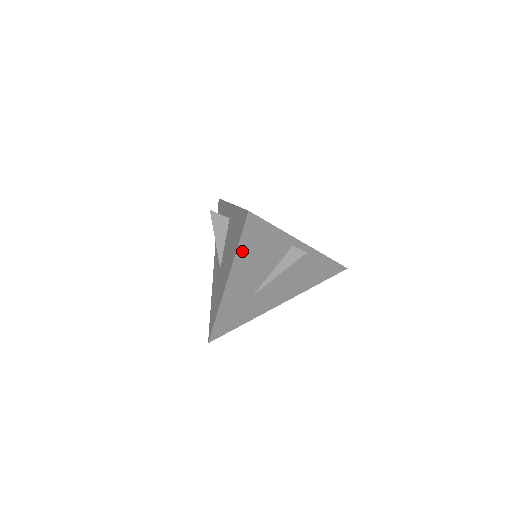
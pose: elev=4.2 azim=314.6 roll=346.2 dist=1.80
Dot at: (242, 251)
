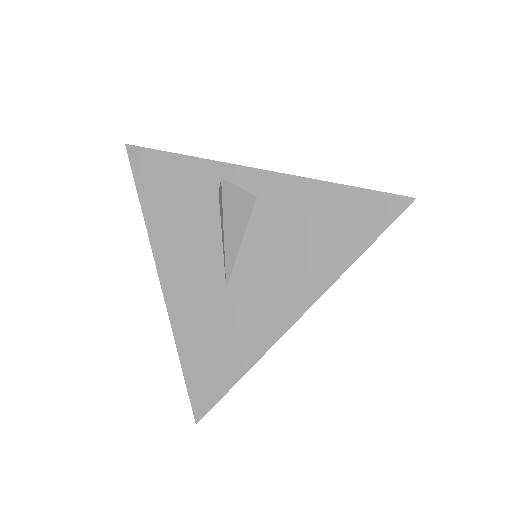
Dot at: occluded
